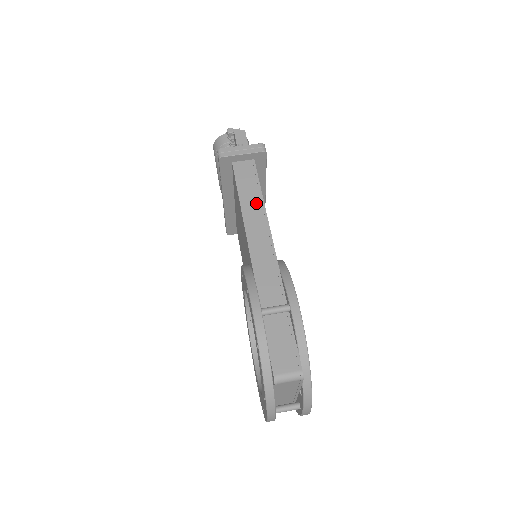
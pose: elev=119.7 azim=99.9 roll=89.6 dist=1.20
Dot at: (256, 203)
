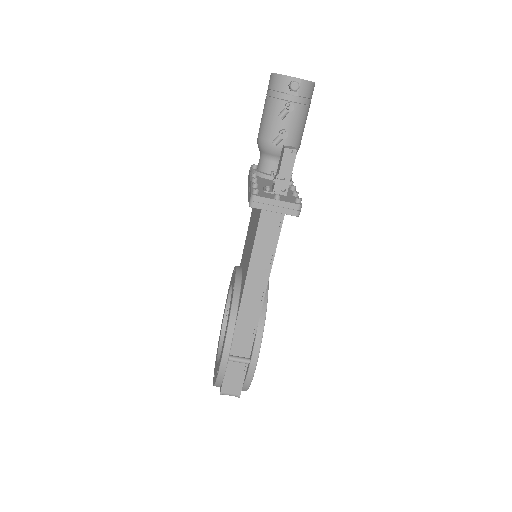
Dot at: (265, 262)
